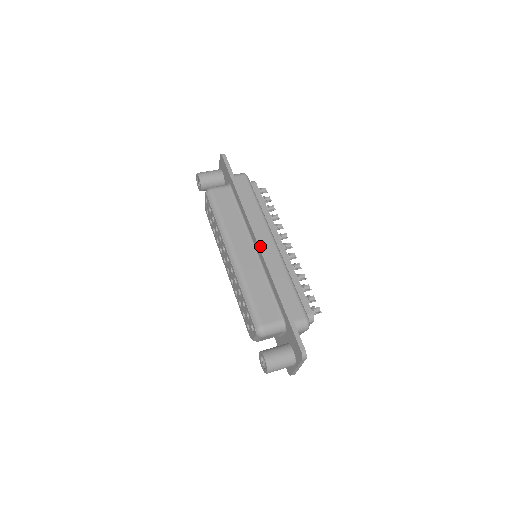
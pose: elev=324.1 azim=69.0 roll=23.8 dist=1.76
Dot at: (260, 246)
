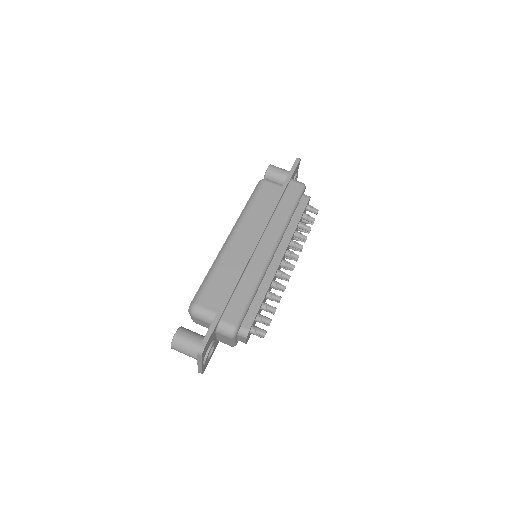
Dot at: (254, 243)
